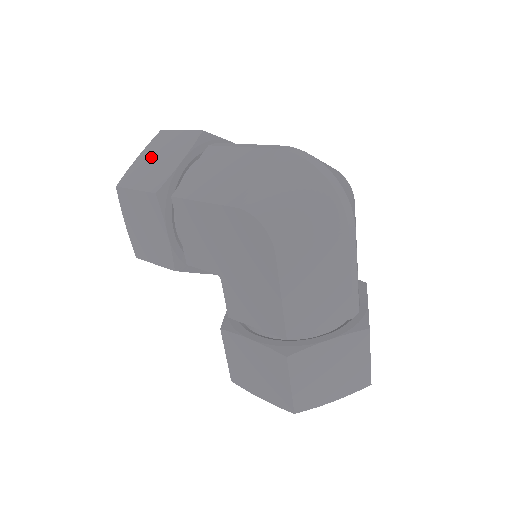
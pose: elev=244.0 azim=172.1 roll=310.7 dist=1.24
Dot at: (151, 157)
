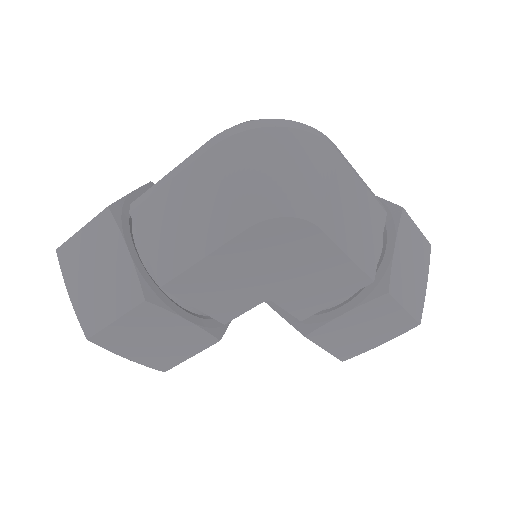
Dot at: (85, 280)
